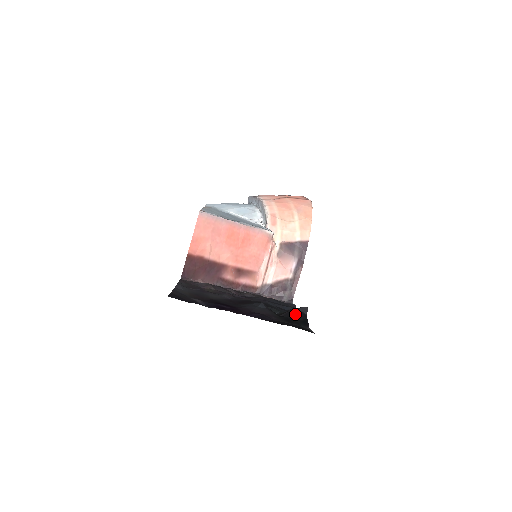
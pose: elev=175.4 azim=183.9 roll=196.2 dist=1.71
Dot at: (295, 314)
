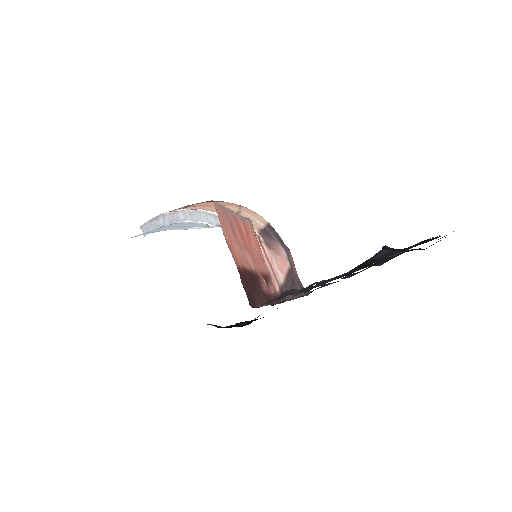
Dot at: occluded
